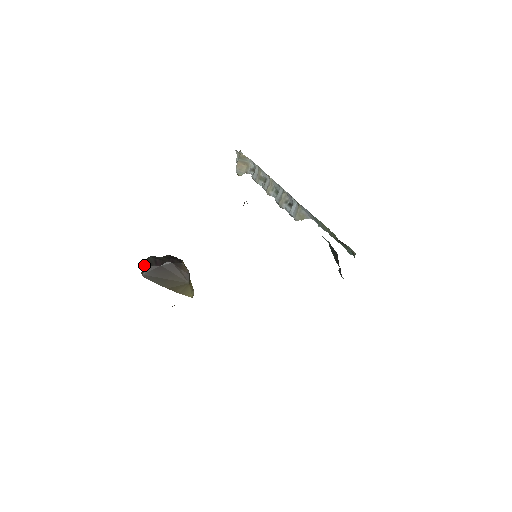
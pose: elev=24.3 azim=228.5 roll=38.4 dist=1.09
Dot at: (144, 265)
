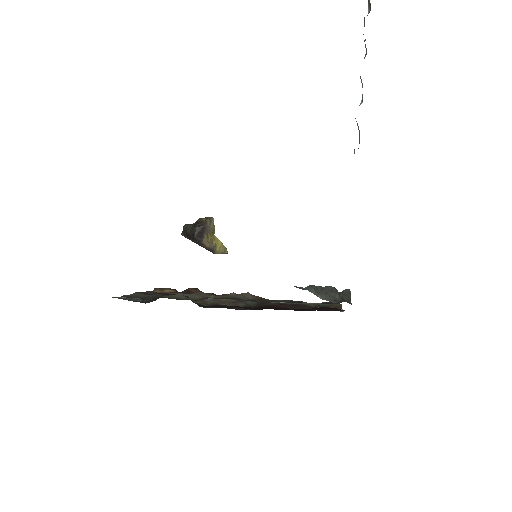
Dot at: (181, 233)
